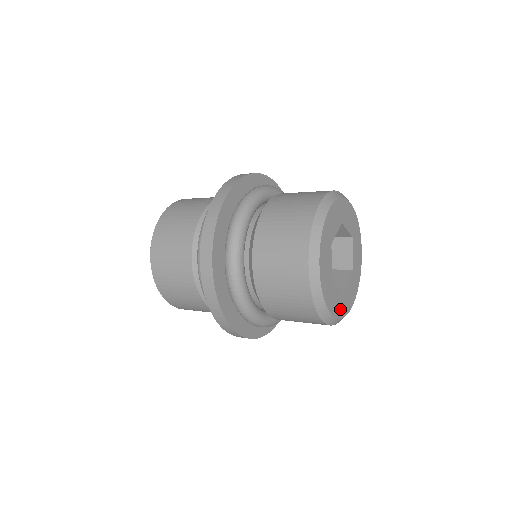
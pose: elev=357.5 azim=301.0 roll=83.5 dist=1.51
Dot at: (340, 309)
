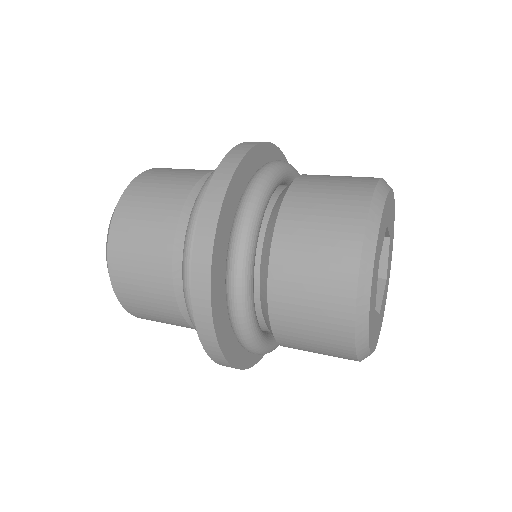
Dot at: (375, 338)
